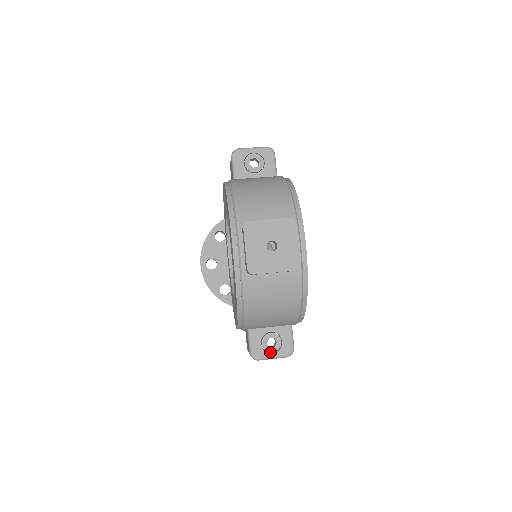
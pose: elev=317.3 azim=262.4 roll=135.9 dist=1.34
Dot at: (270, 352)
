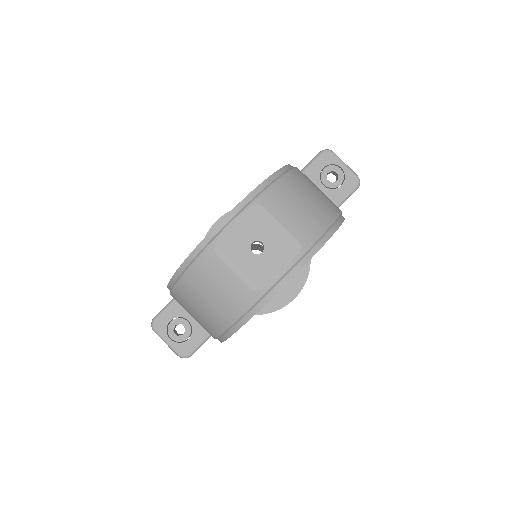
Dot at: (170, 336)
